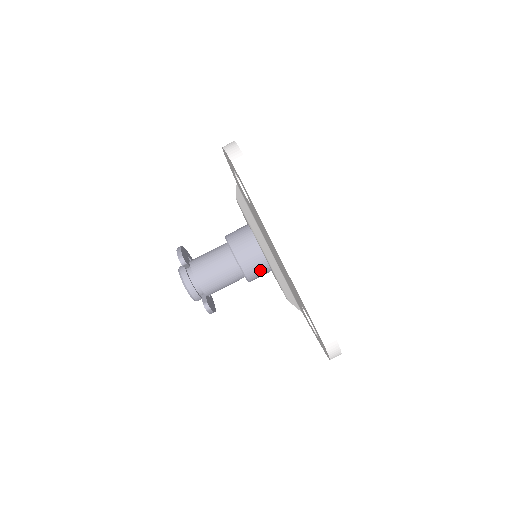
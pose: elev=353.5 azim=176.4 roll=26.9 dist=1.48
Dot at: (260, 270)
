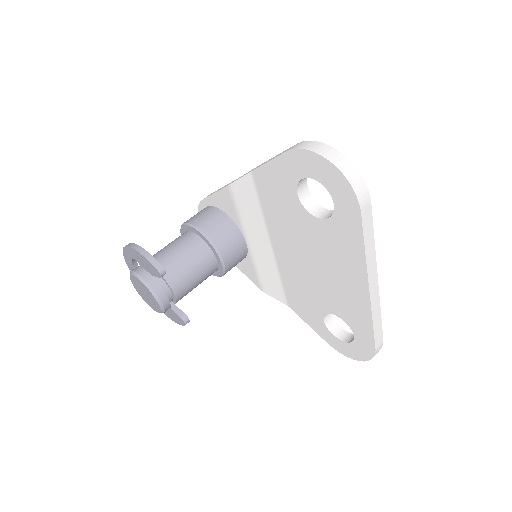
Dot at: occluded
